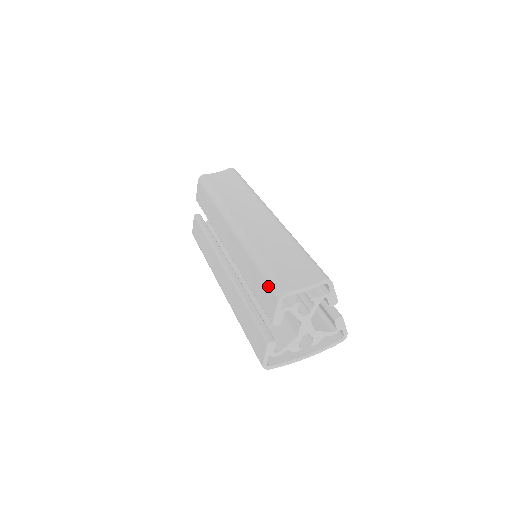
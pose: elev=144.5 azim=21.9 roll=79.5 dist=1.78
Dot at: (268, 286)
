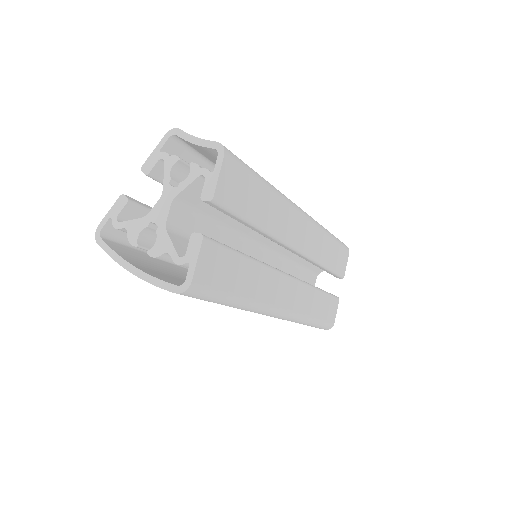
Dot at: occluded
